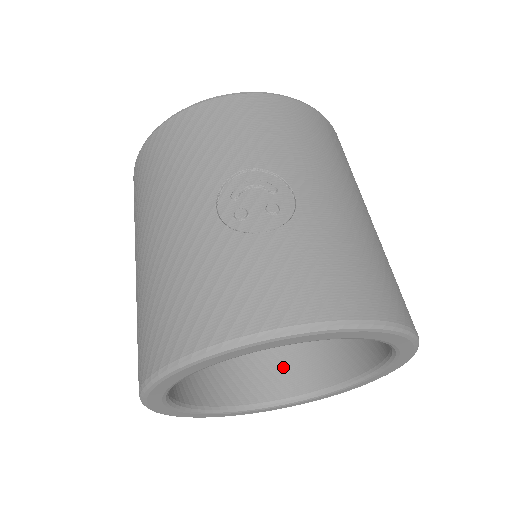
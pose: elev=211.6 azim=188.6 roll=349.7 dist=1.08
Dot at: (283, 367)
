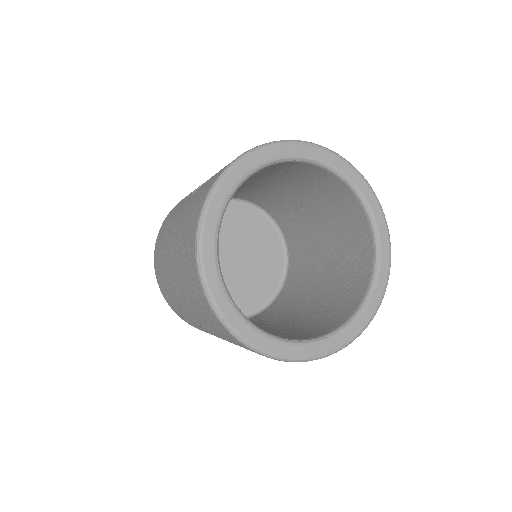
Dot at: (337, 310)
